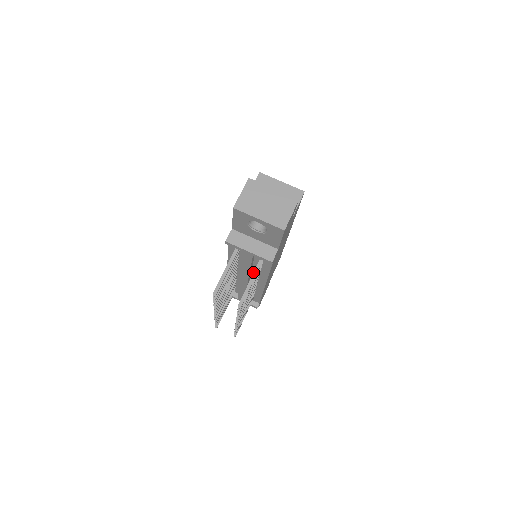
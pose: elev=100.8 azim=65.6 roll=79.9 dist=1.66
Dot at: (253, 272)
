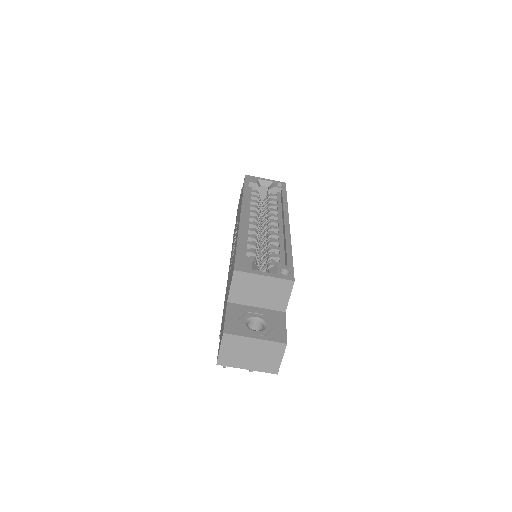
Dot at: occluded
